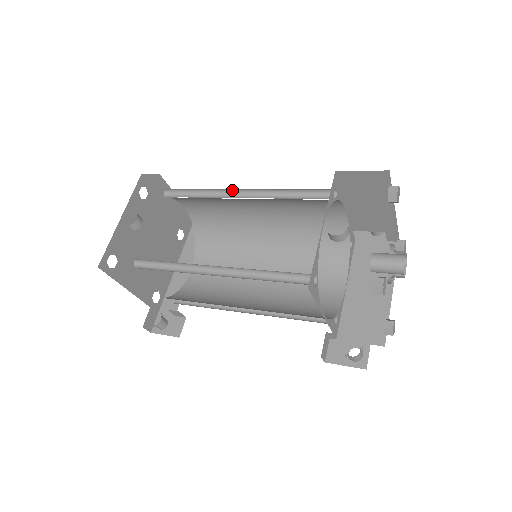
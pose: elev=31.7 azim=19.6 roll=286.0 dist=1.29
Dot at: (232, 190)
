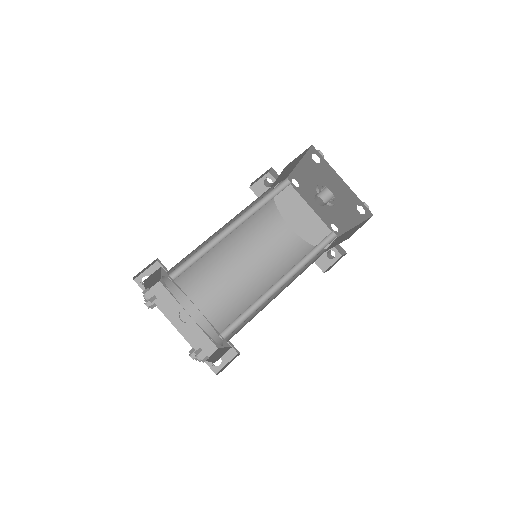
Dot at: (223, 229)
